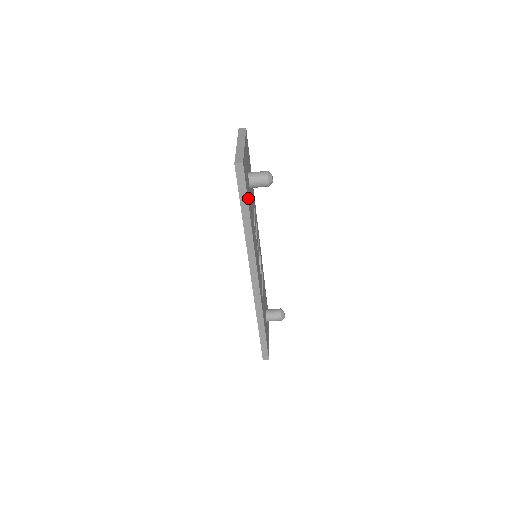
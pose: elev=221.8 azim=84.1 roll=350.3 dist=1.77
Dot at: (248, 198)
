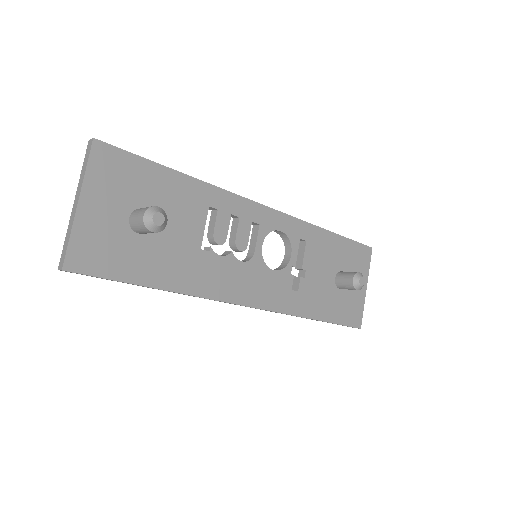
Dot at: (131, 273)
